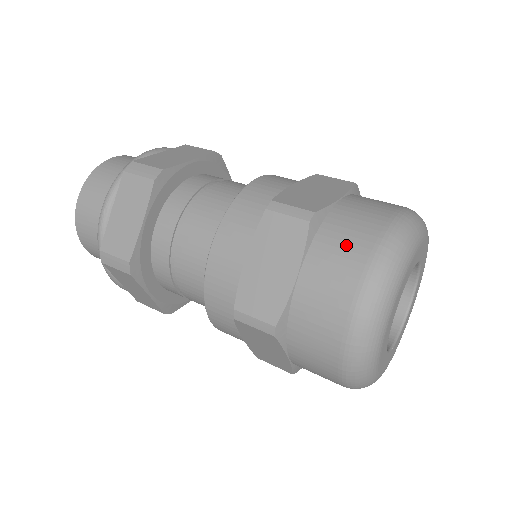
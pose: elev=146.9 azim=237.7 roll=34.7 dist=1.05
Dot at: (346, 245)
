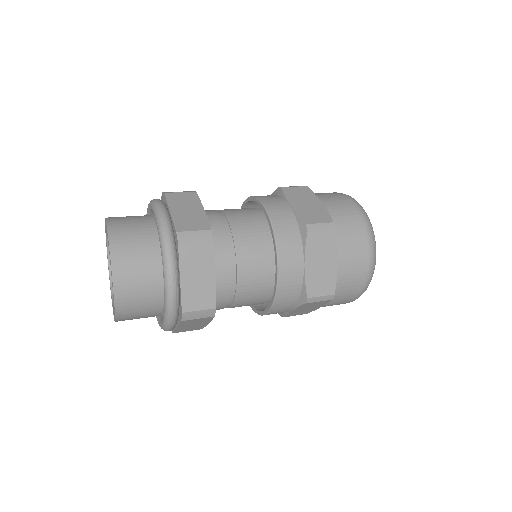
Dot at: (353, 234)
